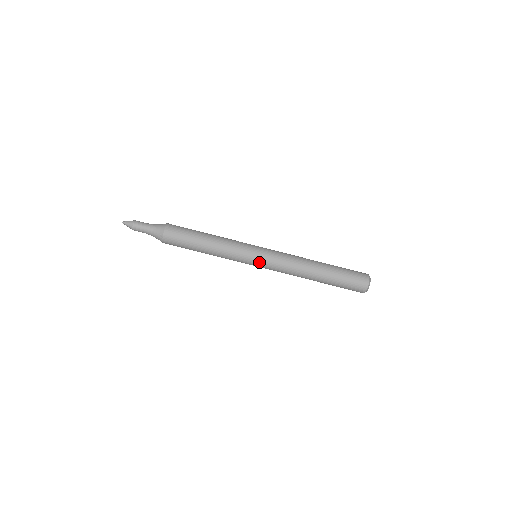
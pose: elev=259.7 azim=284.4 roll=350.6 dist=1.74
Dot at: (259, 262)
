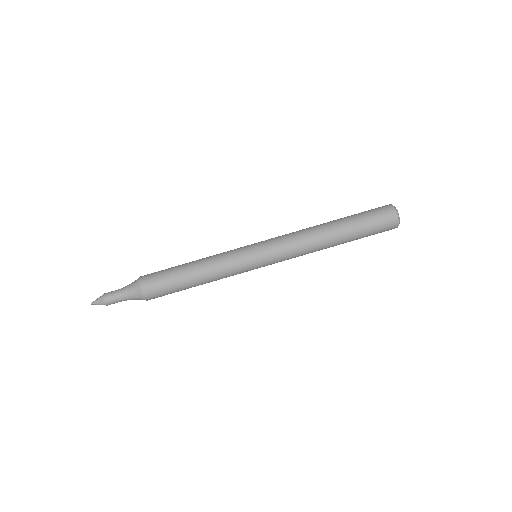
Dot at: (261, 256)
